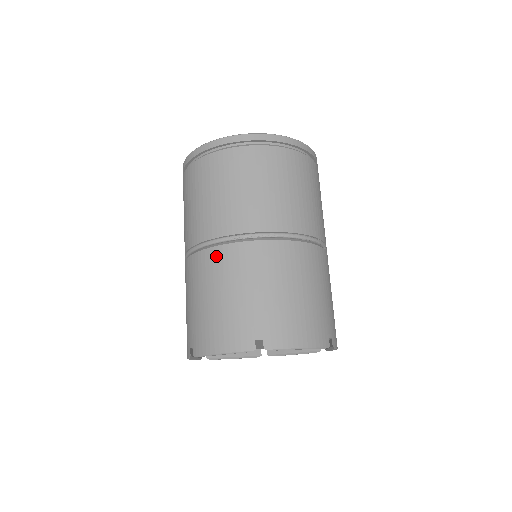
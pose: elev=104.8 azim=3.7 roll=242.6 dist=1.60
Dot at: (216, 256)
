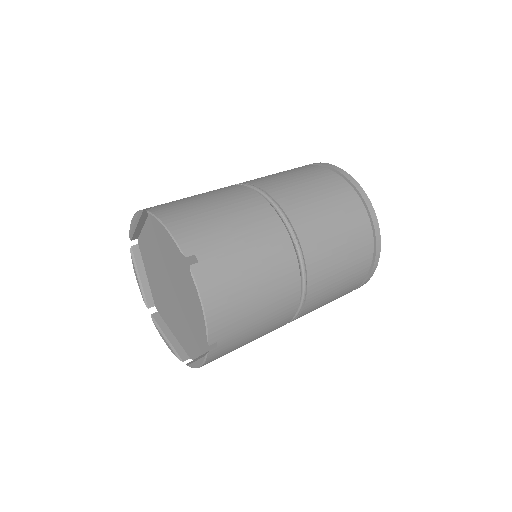
Dot at: occluded
